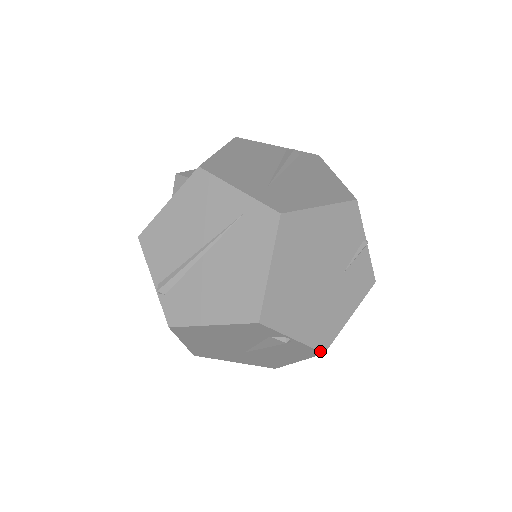
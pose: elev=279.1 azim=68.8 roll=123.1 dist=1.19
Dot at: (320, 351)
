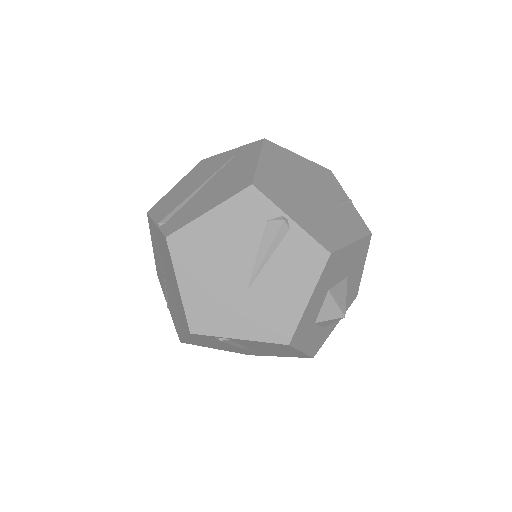
Dot at: (325, 248)
